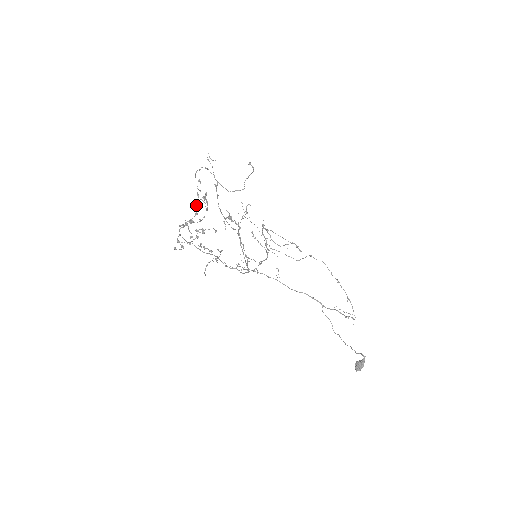
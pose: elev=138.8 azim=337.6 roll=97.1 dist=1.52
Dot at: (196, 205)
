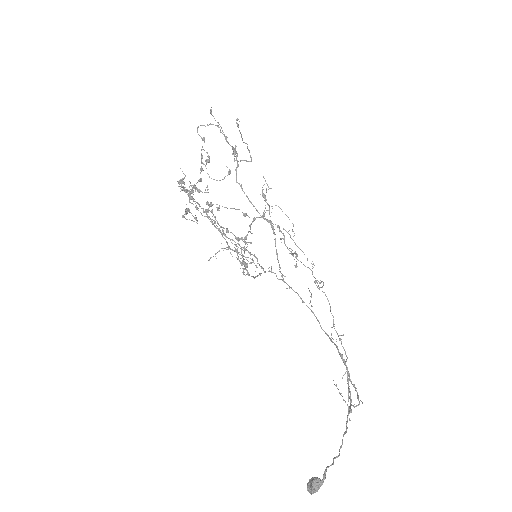
Dot at: (200, 169)
